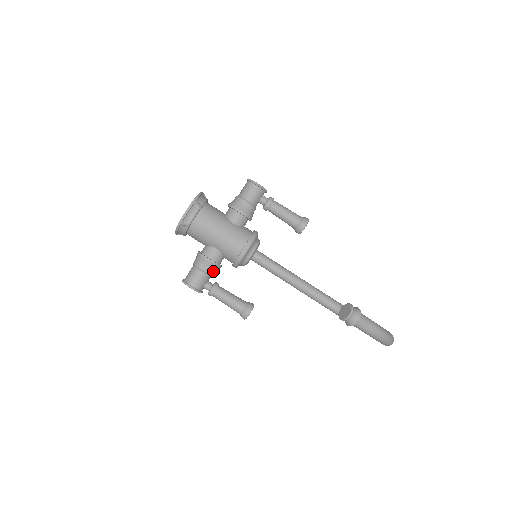
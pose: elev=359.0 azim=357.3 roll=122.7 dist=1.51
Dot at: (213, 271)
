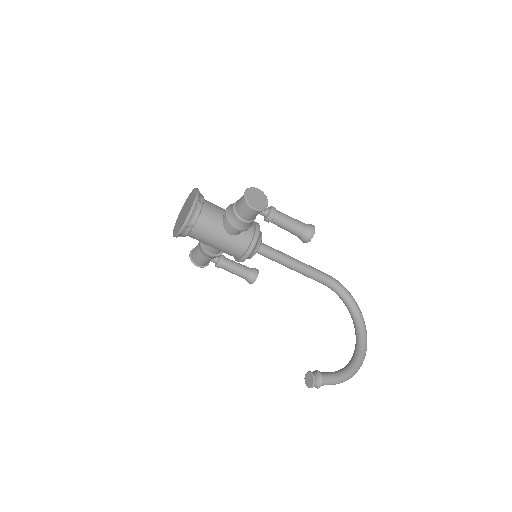
Dot at: occluded
